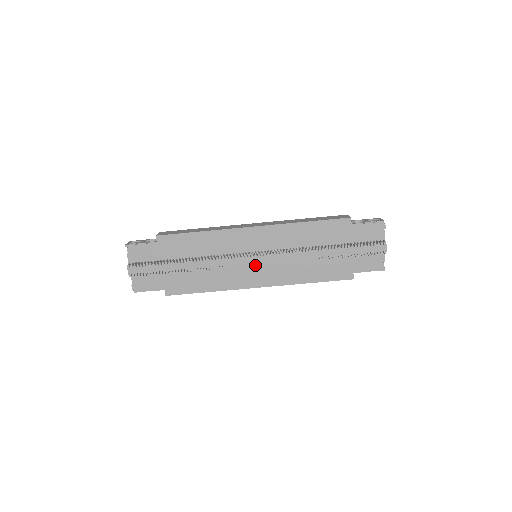
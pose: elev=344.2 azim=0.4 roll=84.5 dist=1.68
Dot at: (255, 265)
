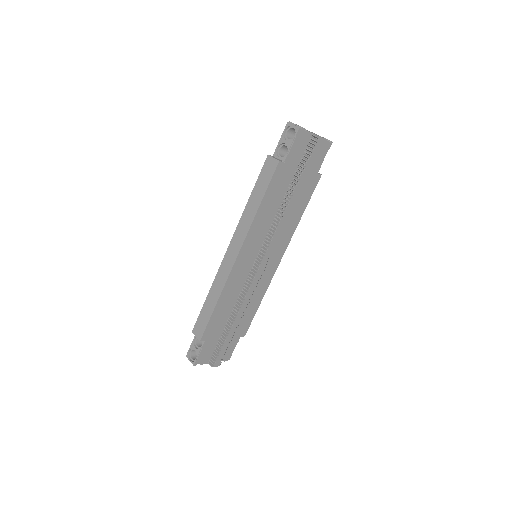
Dot at: occluded
